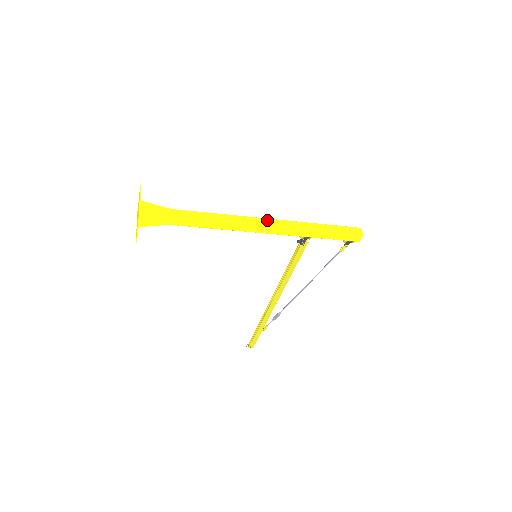
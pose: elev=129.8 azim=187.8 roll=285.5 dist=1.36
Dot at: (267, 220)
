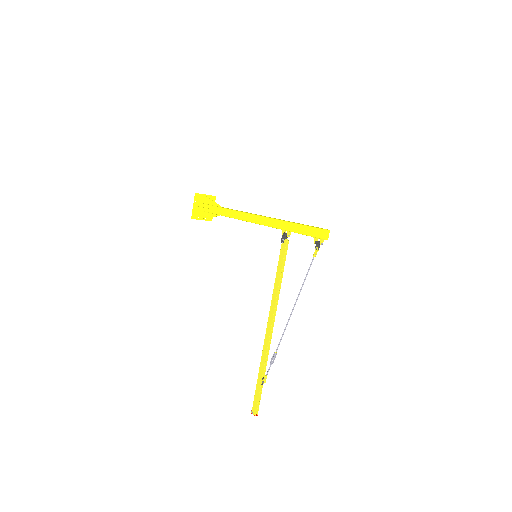
Dot at: occluded
